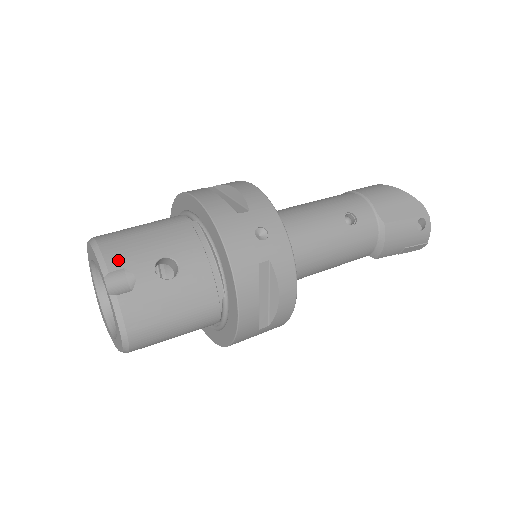
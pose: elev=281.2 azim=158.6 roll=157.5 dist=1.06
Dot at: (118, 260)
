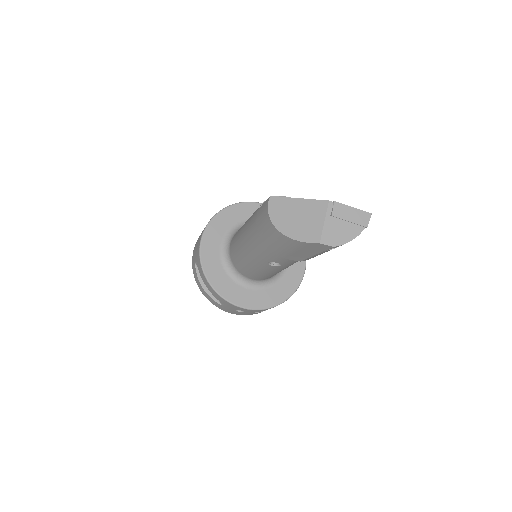
Dot at: occluded
